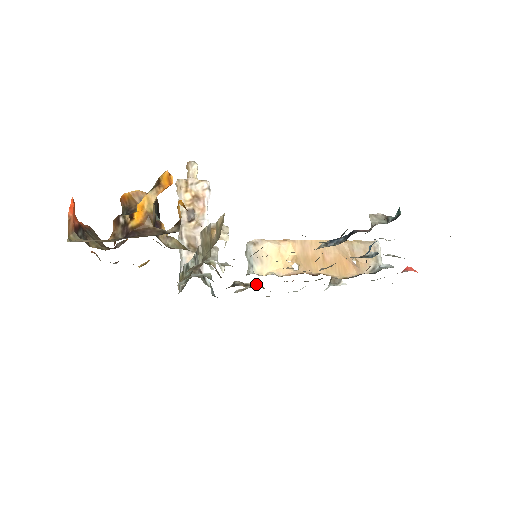
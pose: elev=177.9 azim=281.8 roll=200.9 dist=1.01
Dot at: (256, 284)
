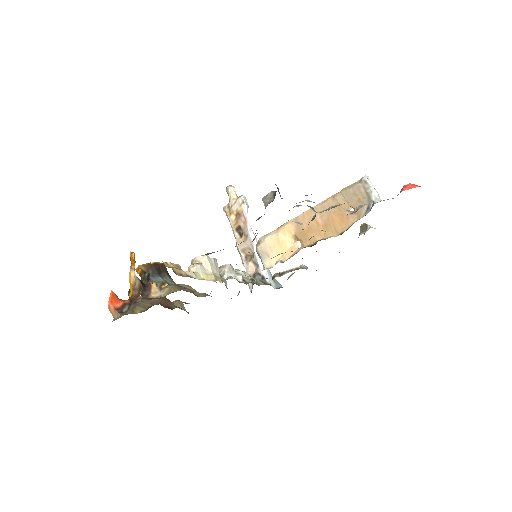
Dot at: (292, 268)
